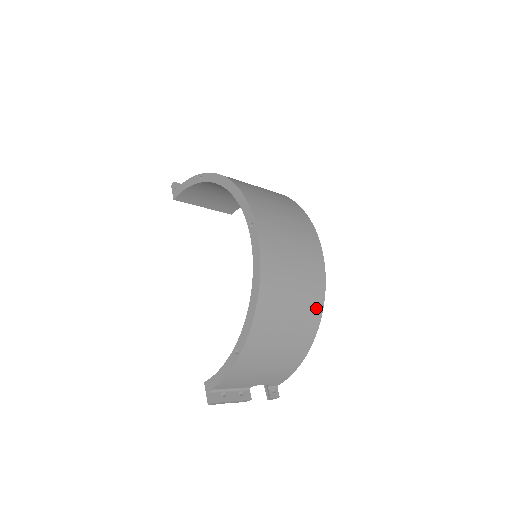
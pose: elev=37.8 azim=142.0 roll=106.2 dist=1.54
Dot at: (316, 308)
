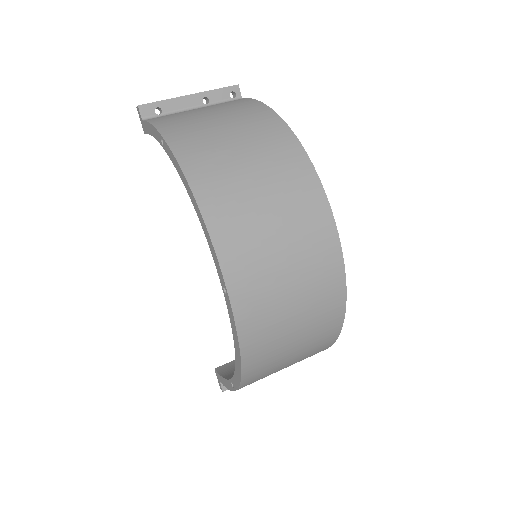
Dot at: (331, 333)
